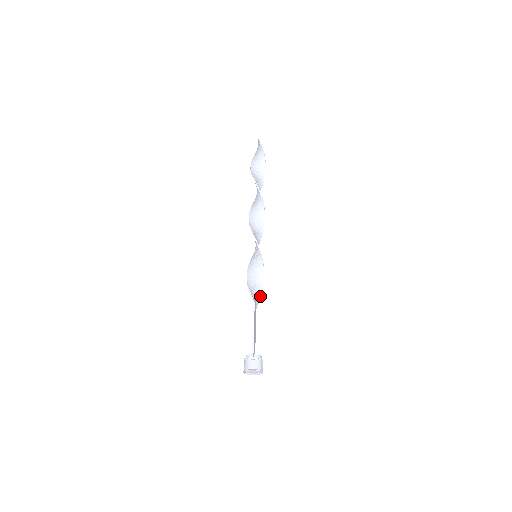
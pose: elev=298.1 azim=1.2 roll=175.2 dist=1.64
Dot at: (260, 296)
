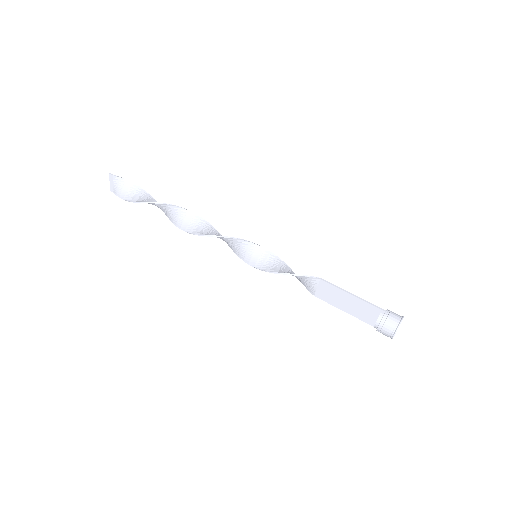
Dot at: (303, 283)
